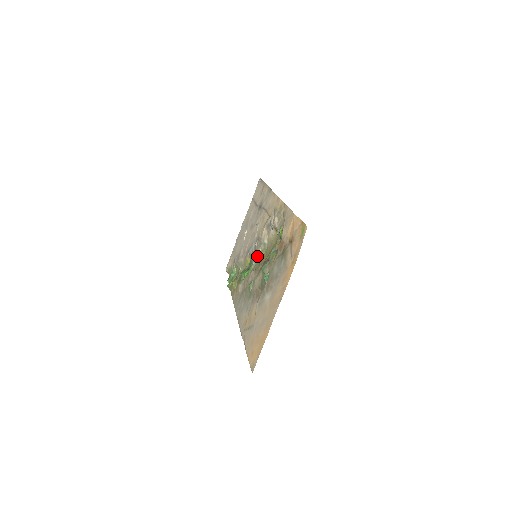
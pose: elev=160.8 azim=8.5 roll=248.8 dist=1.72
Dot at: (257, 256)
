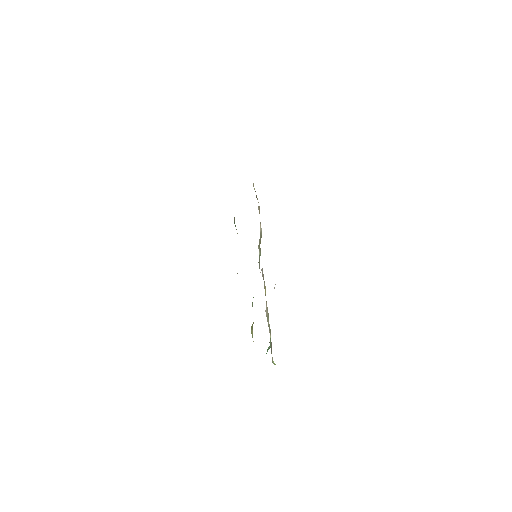
Dot at: (259, 258)
